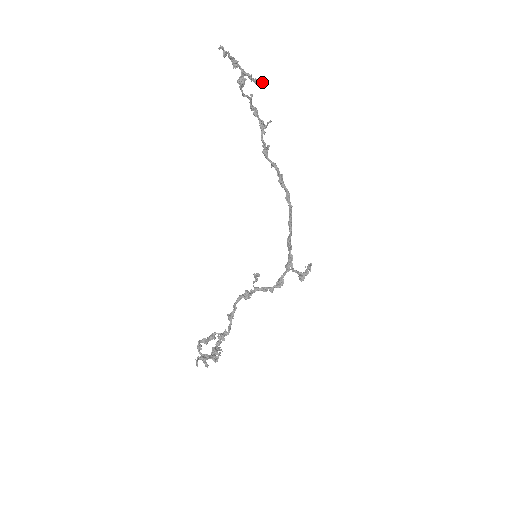
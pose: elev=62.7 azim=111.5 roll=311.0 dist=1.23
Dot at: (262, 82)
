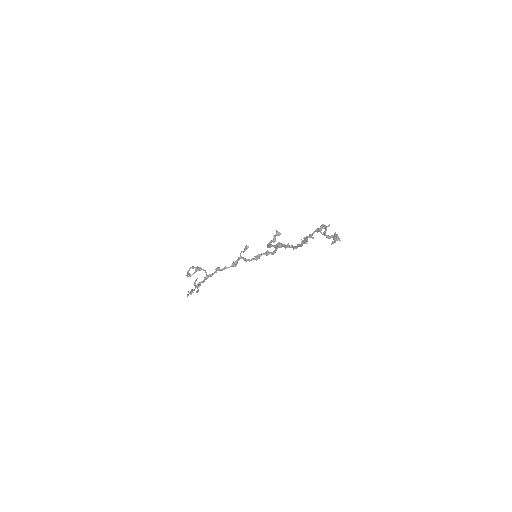
Dot at: (340, 240)
